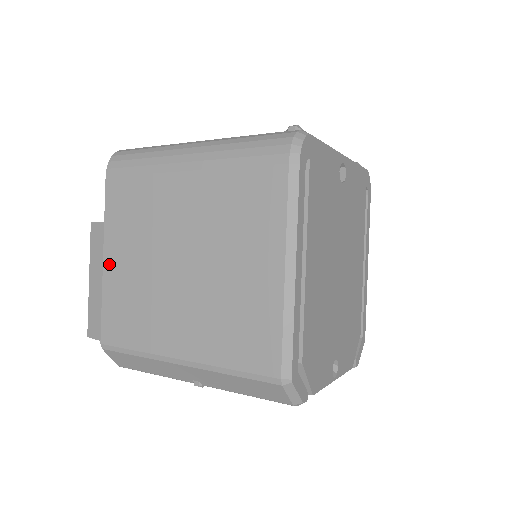
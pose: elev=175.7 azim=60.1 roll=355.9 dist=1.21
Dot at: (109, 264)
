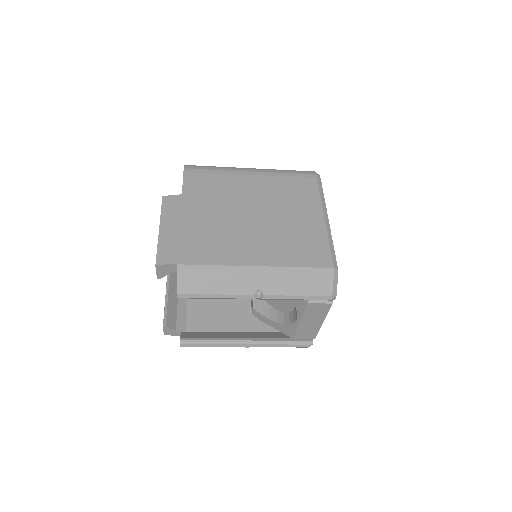
Dot at: (187, 216)
